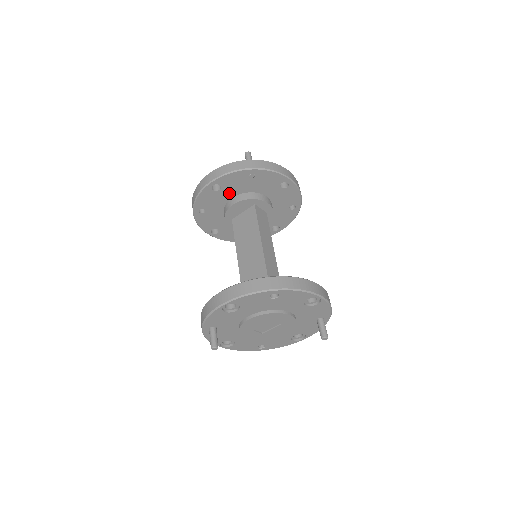
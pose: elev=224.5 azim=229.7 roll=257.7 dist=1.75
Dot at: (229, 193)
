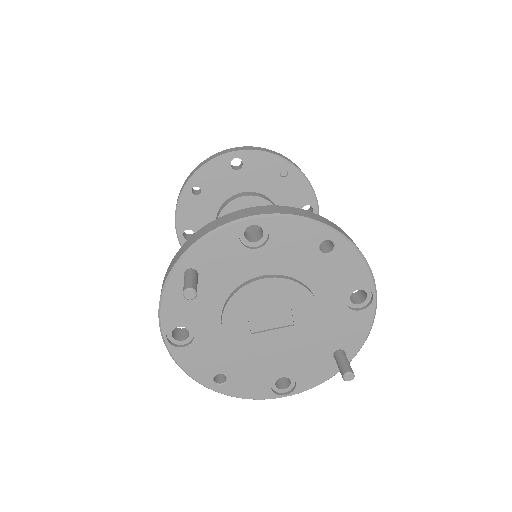
Dot at: (244, 183)
